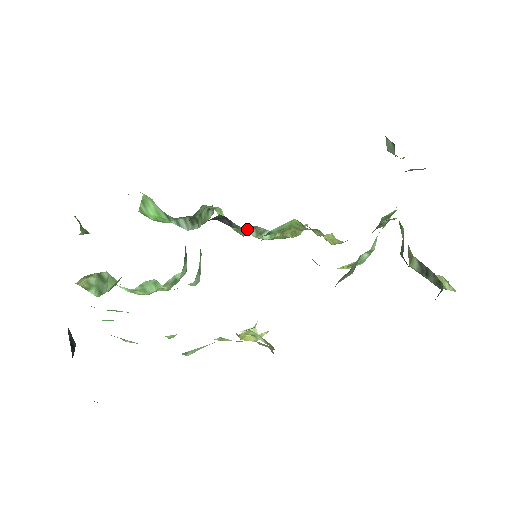
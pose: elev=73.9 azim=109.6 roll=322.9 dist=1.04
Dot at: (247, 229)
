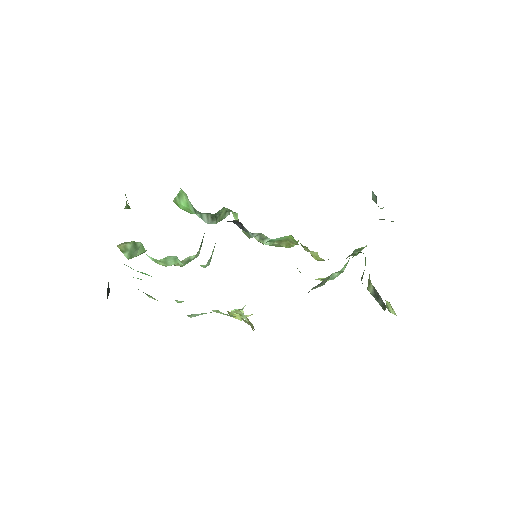
Dot at: (254, 234)
